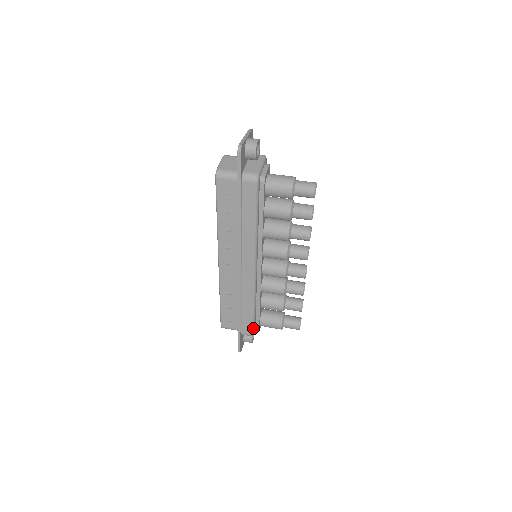
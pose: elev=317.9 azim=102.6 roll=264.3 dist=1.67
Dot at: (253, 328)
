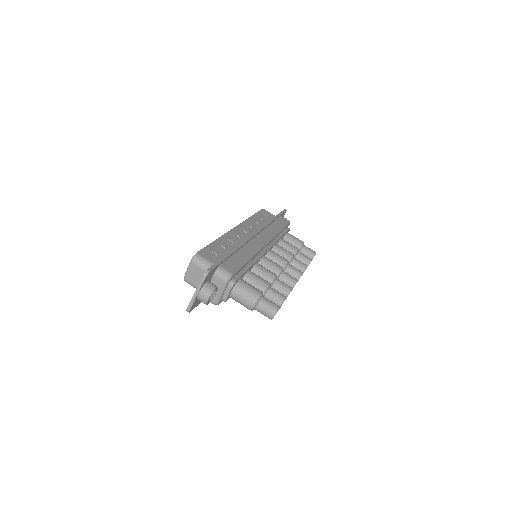
Dot at: occluded
